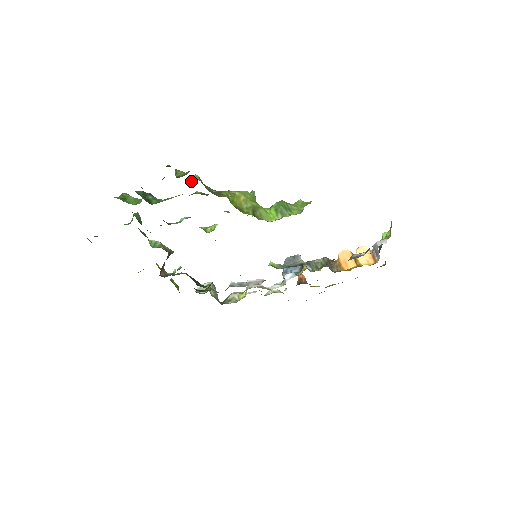
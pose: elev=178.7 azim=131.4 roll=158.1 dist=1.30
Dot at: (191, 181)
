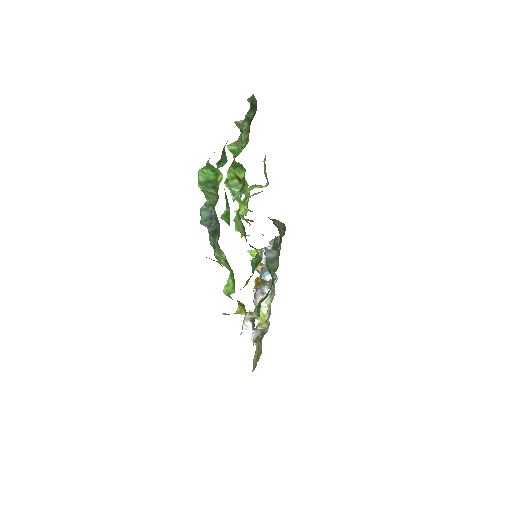
Dot at: (238, 140)
